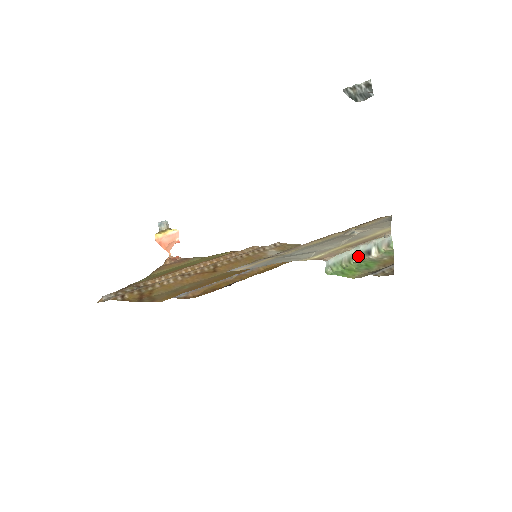
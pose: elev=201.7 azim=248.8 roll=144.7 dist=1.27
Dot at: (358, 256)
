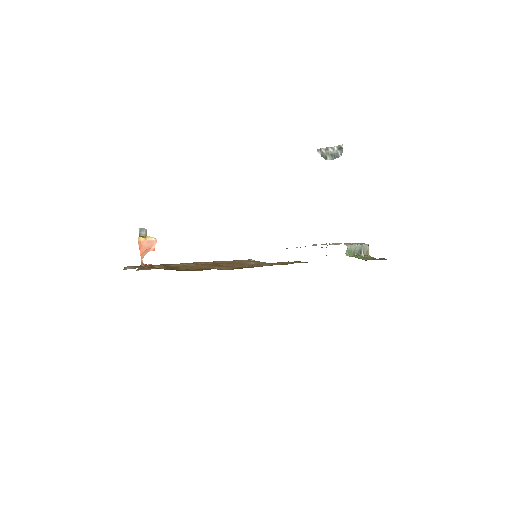
Dot at: (356, 252)
